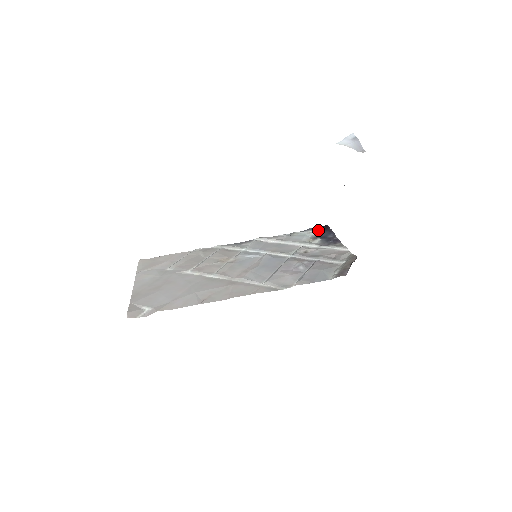
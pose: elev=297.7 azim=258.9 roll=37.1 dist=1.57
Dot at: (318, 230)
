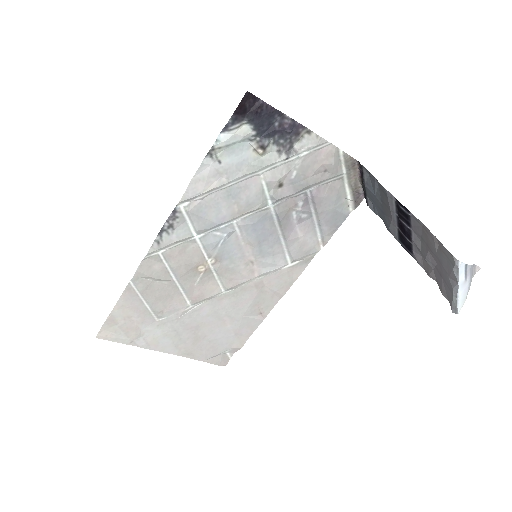
Dot at: (248, 122)
